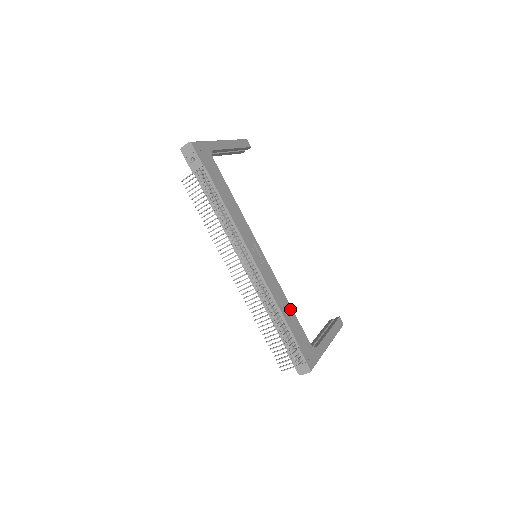
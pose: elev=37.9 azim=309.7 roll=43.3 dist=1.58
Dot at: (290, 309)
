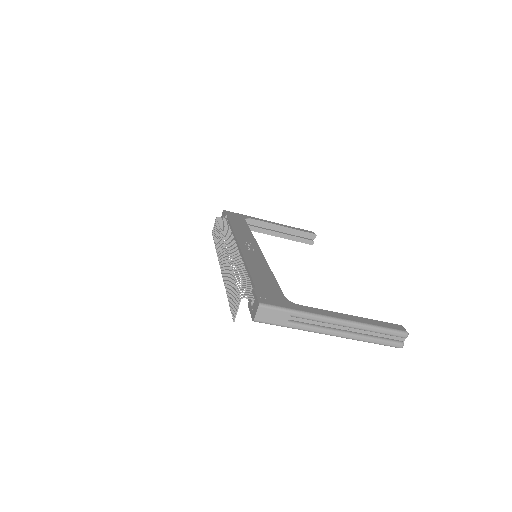
Dot at: (269, 275)
